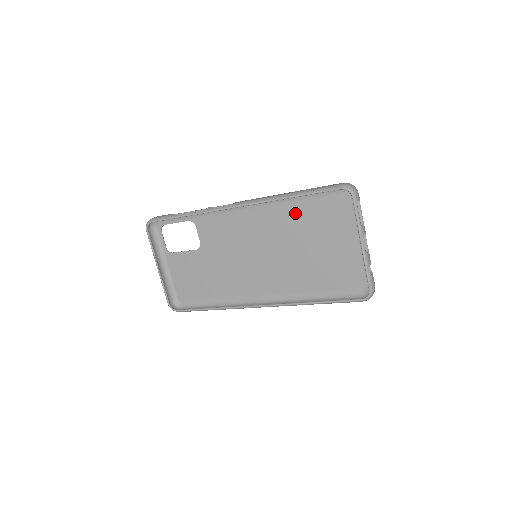
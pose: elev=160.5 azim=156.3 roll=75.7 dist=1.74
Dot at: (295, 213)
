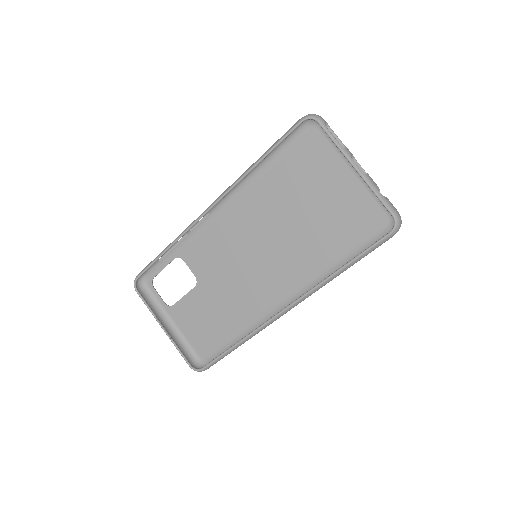
Dot at: (273, 183)
